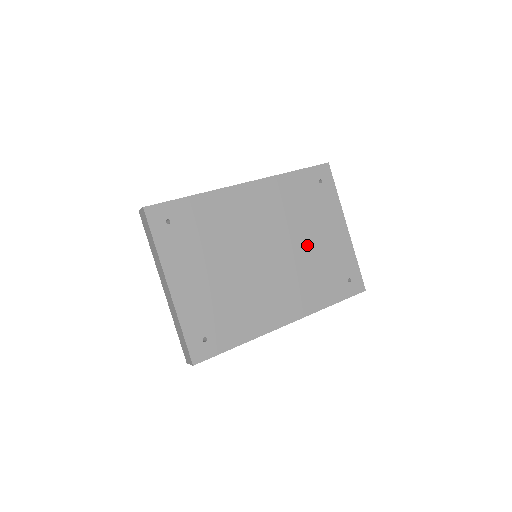
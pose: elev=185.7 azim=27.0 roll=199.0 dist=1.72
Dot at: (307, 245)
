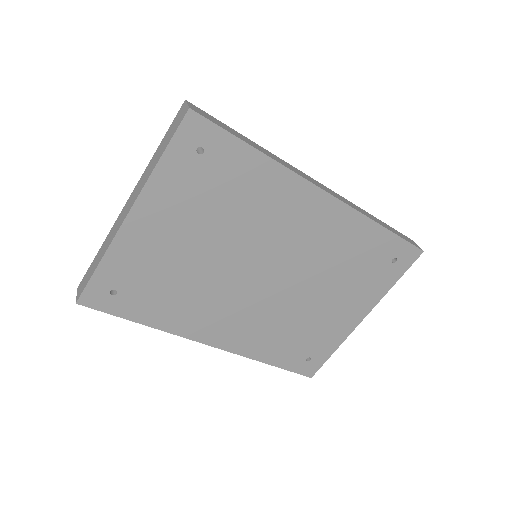
Dot at: (310, 301)
